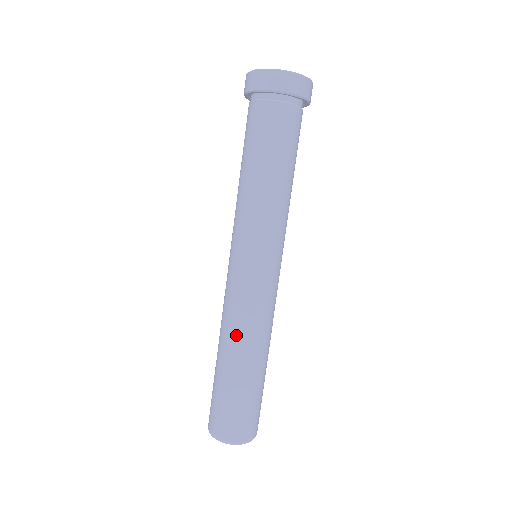
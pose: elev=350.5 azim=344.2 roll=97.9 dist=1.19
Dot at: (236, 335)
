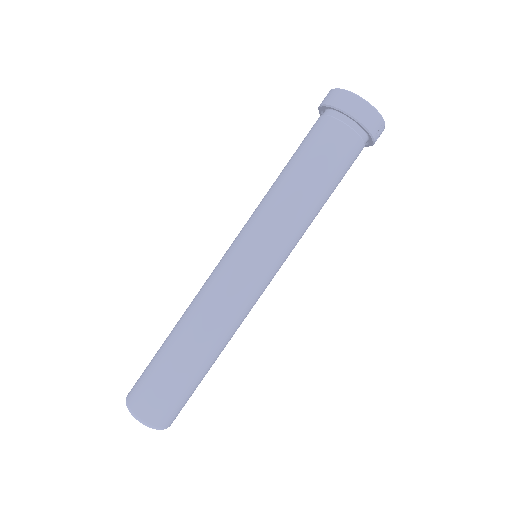
Dot at: (191, 308)
